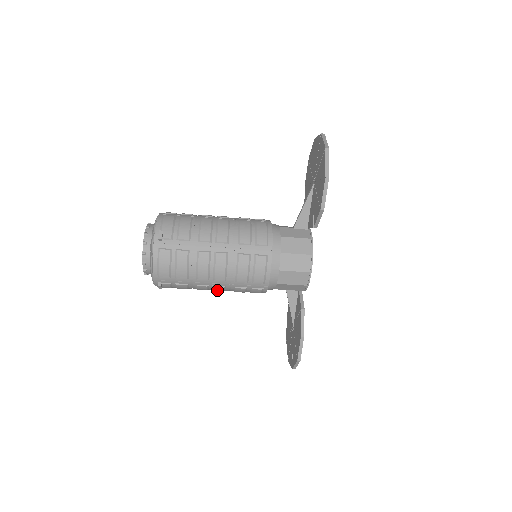
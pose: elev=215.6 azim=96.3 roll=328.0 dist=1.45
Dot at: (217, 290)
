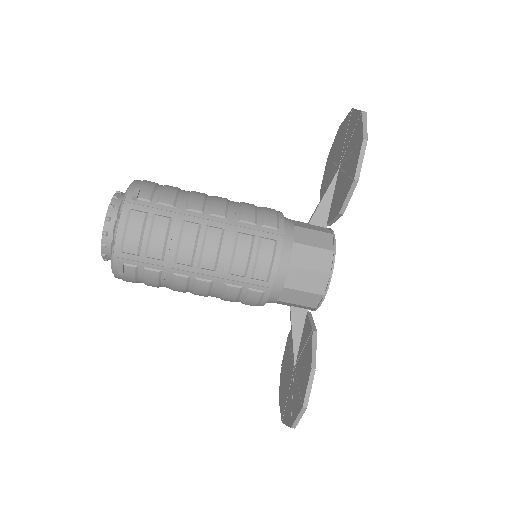
Dot at: (200, 289)
